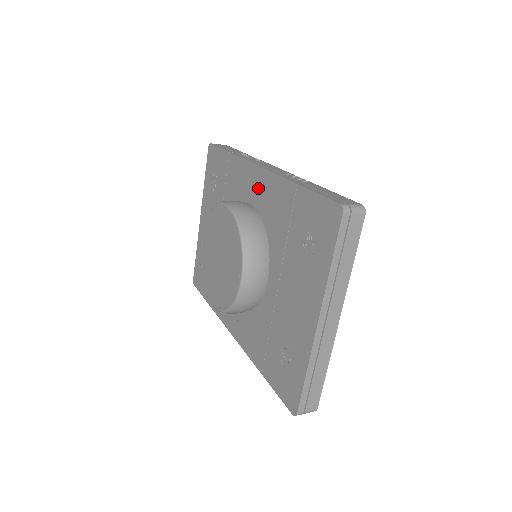
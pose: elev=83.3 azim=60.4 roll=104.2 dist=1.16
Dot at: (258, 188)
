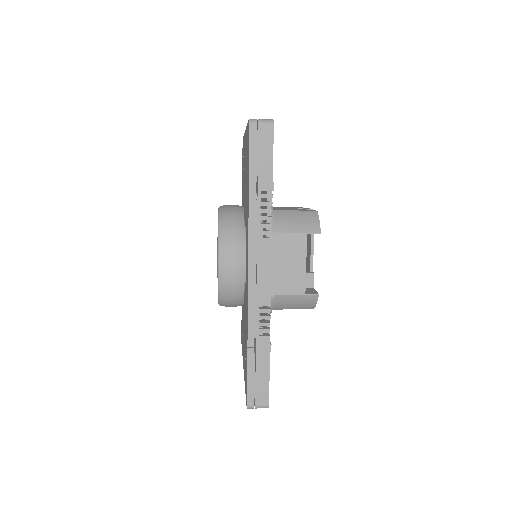
Dot at: occluded
